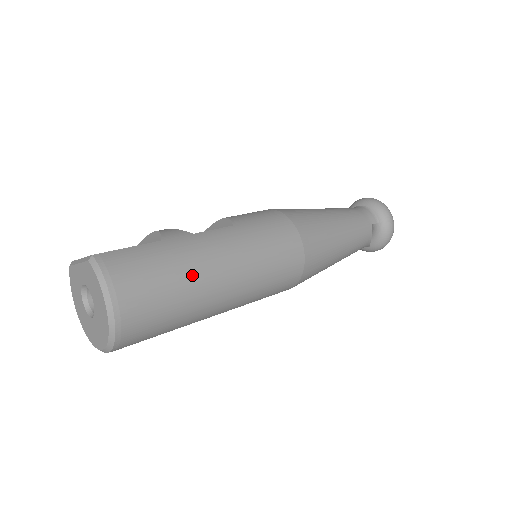
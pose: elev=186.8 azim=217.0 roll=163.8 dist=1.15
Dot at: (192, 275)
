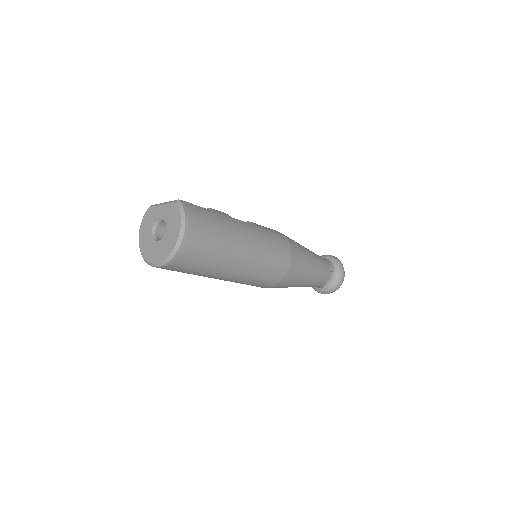
Dot at: (228, 238)
